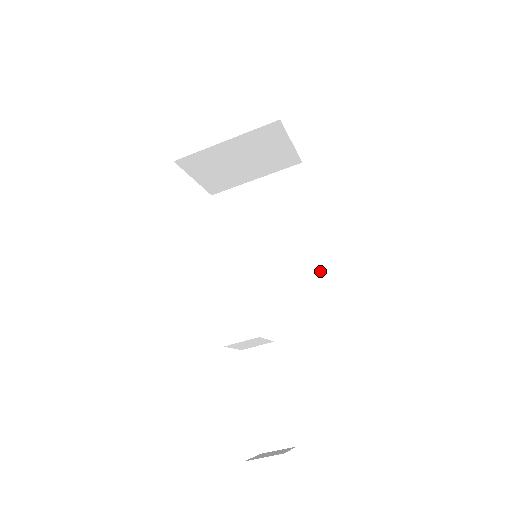
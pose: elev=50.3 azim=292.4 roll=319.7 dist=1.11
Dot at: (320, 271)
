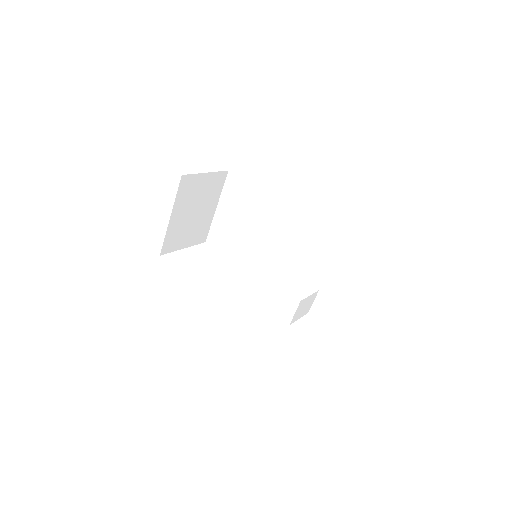
Dot at: (301, 224)
